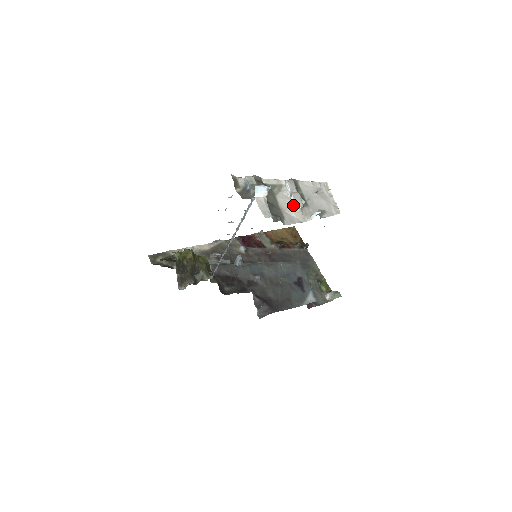
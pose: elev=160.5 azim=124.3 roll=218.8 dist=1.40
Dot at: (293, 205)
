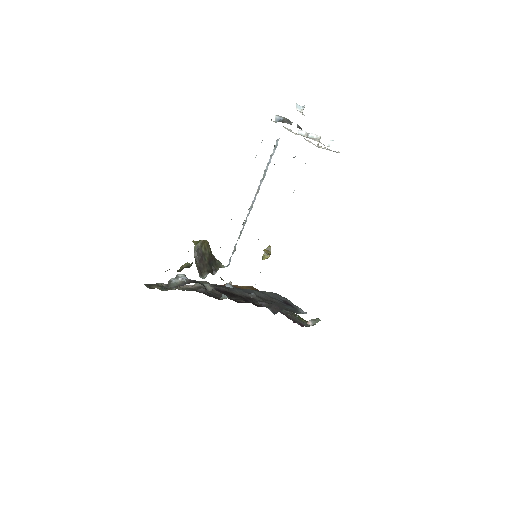
Dot at: (313, 137)
